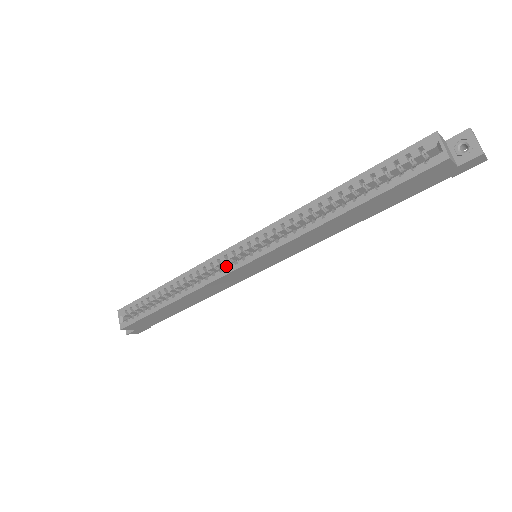
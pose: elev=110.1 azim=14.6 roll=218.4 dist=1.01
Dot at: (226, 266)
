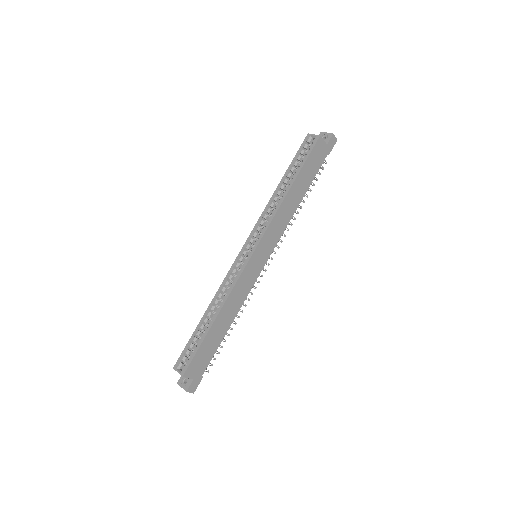
Dot at: occluded
